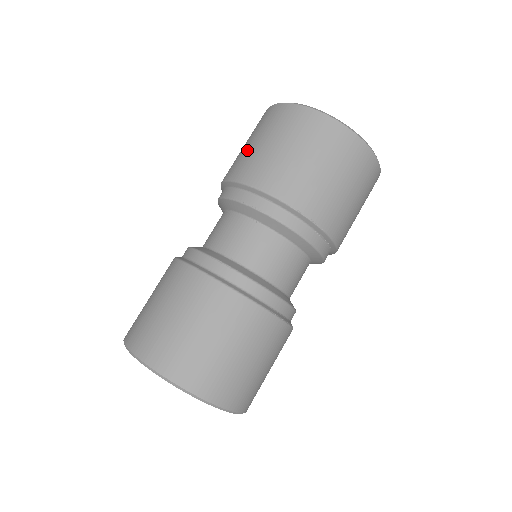
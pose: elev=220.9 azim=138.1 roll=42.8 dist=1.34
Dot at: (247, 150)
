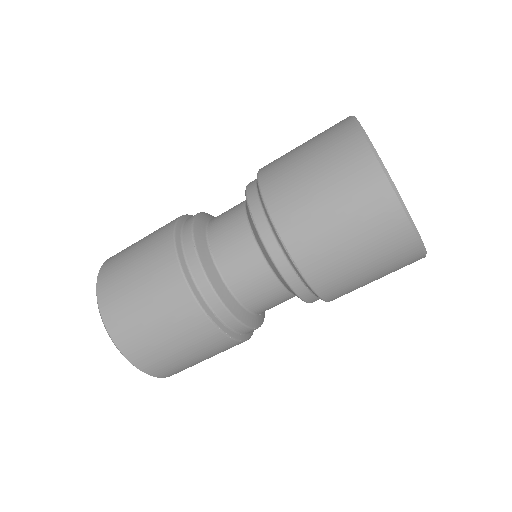
Dot at: (292, 151)
